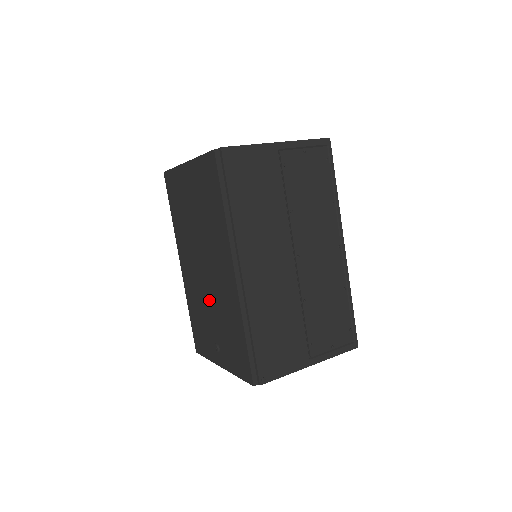
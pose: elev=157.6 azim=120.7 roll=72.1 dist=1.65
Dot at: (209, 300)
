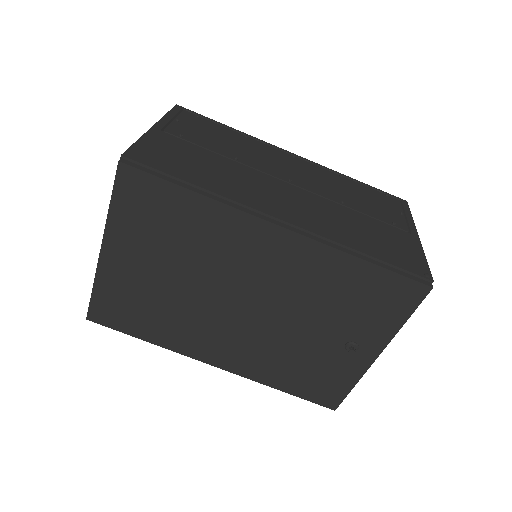
Dot at: (287, 322)
